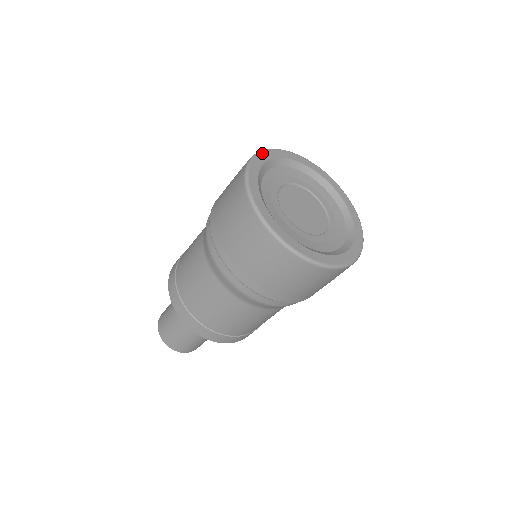
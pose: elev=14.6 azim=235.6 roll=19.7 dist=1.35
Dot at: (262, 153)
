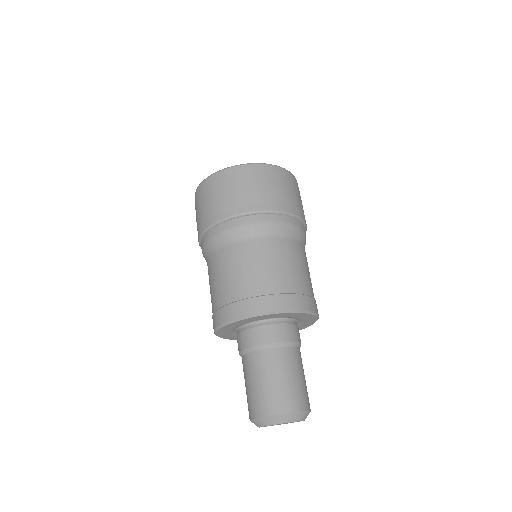
Dot at: occluded
